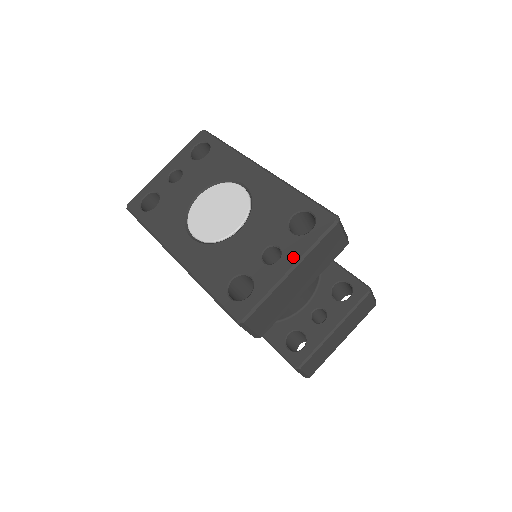
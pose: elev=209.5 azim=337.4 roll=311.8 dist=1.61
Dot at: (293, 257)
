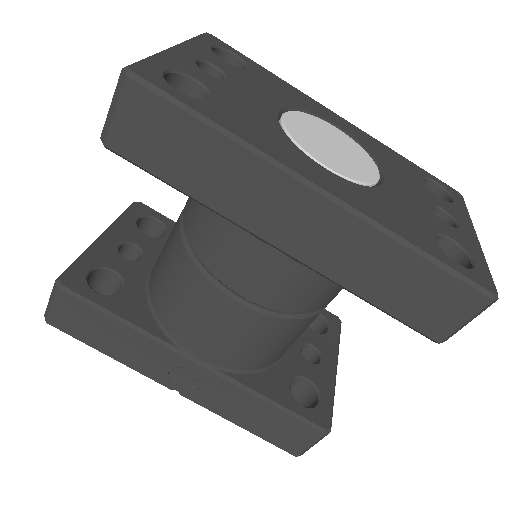
Dot at: (468, 223)
